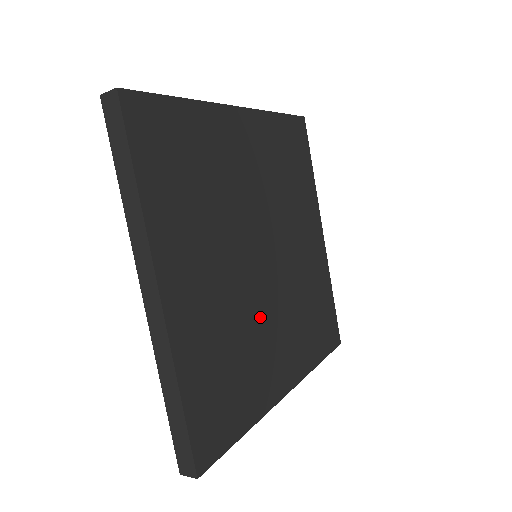
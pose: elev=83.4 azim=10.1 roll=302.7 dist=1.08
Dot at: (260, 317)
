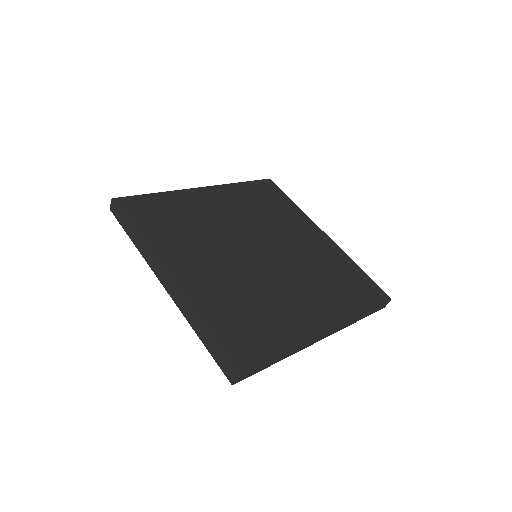
Dot at: (270, 285)
